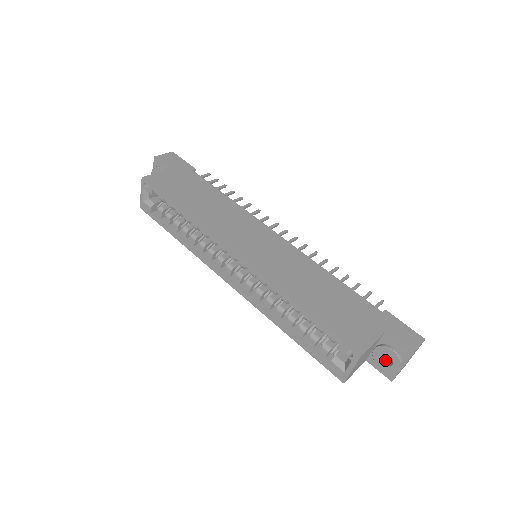
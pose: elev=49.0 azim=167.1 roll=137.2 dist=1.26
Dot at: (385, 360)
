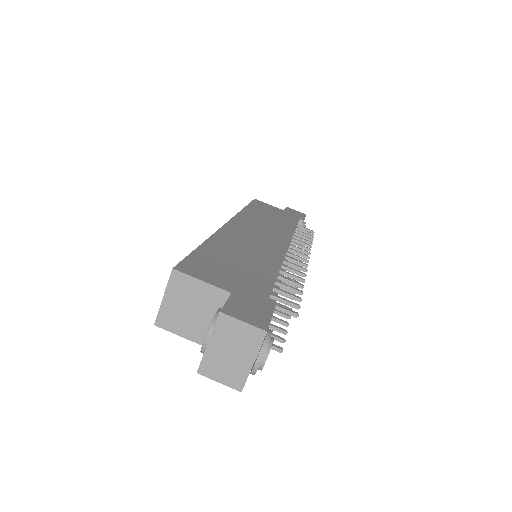
Dot at: occluded
